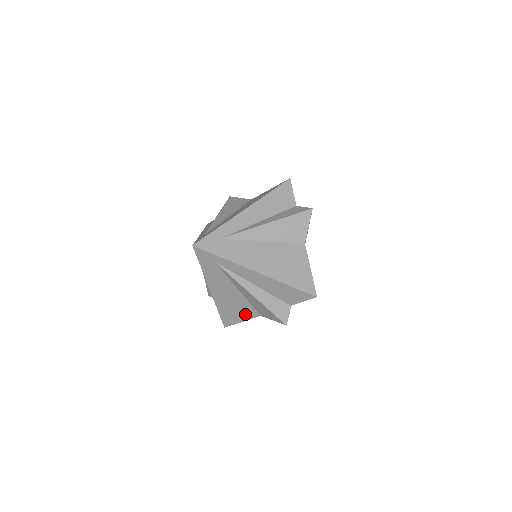
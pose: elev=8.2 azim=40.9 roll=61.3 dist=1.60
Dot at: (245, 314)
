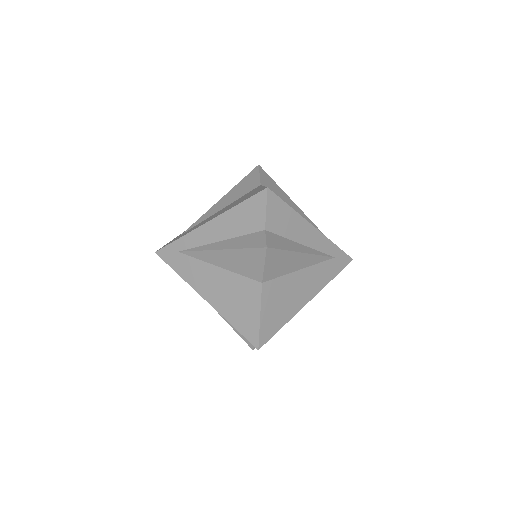
Dot at: occluded
